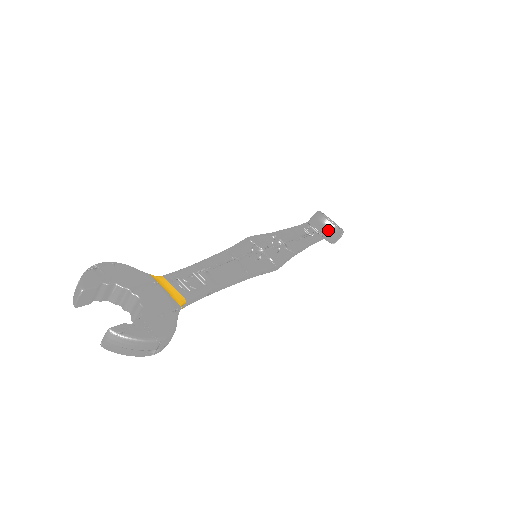
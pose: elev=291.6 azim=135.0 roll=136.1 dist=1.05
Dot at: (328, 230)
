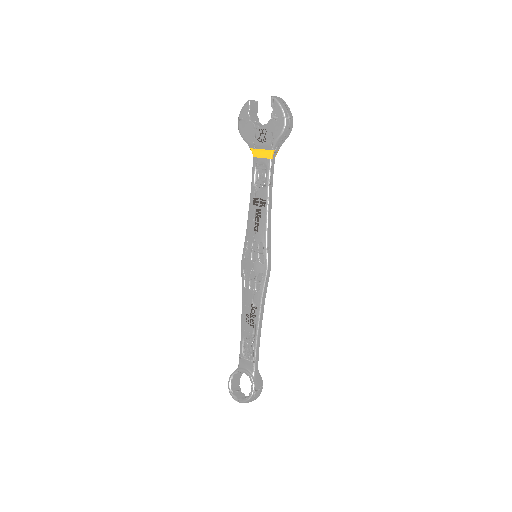
Dot at: occluded
